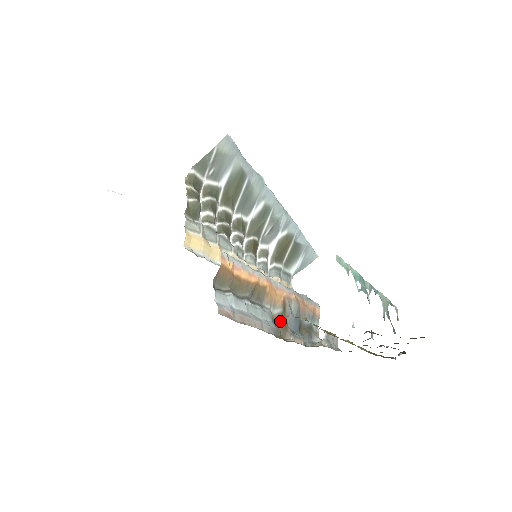
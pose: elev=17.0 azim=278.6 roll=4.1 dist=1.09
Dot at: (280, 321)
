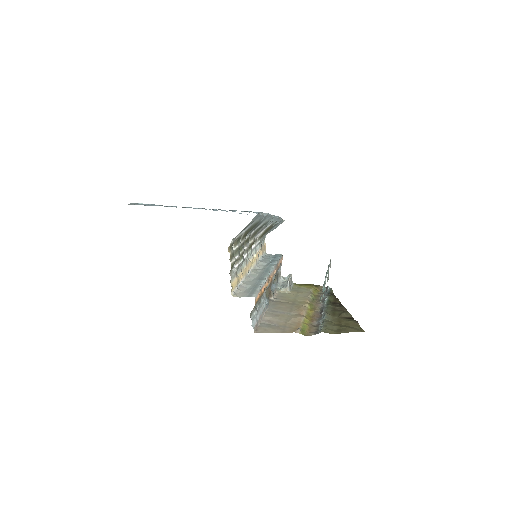
Dot at: (268, 291)
